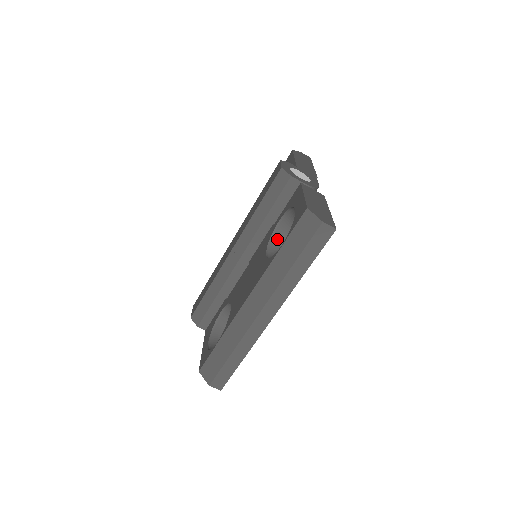
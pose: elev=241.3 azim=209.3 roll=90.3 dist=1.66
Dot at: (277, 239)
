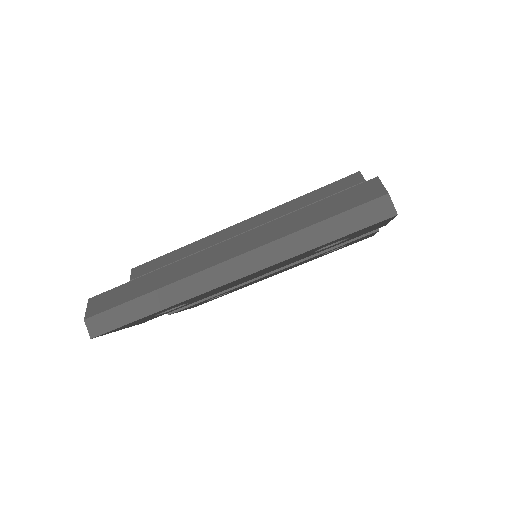
Dot at: occluded
